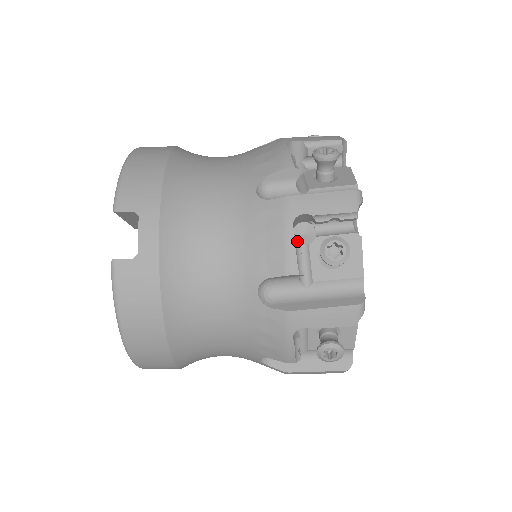
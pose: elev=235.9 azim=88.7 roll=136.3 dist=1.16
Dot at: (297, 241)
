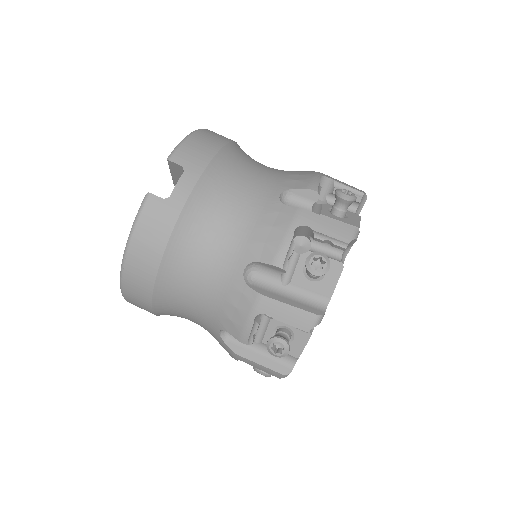
Dot at: (293, 244)
